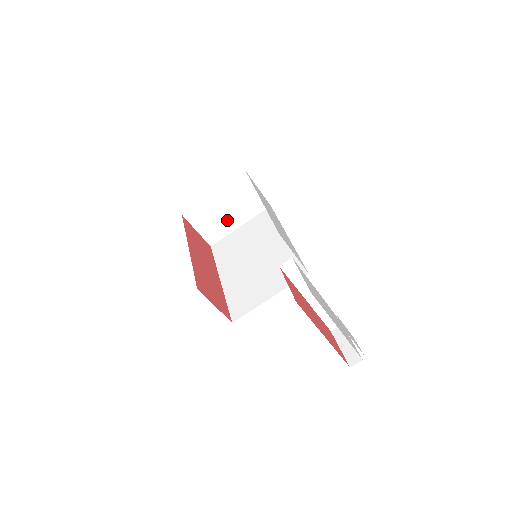
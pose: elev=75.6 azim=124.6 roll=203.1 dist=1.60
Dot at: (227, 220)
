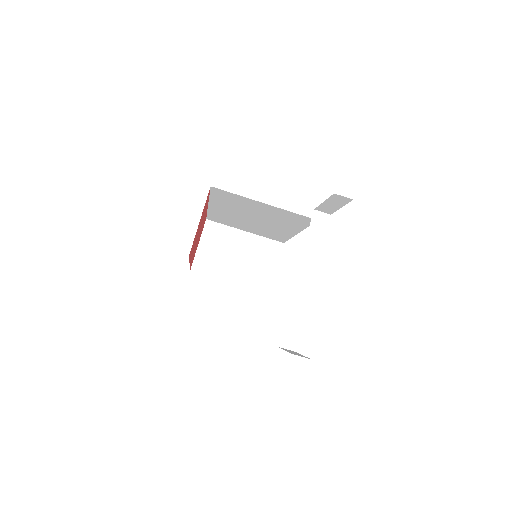
Dot at: (228, 264)
